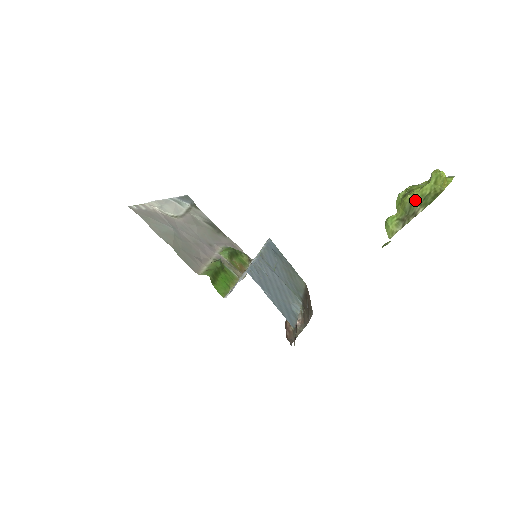
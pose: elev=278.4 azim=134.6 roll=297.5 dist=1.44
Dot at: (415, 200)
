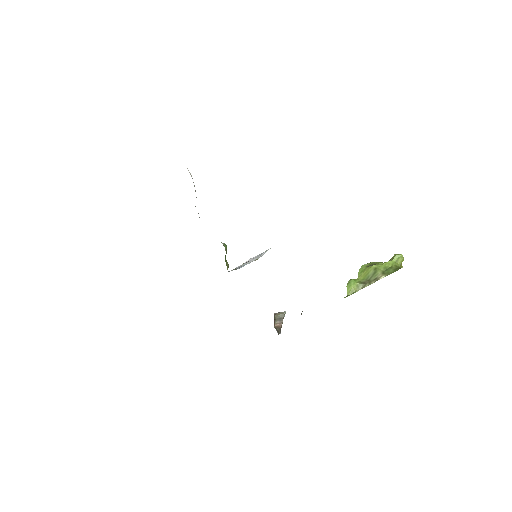
Dot at: (379, 269)
